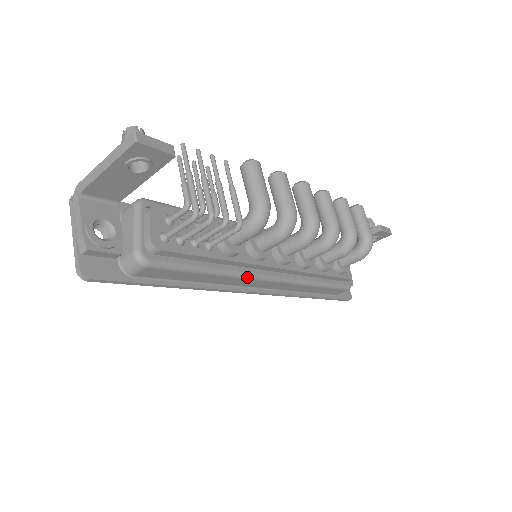
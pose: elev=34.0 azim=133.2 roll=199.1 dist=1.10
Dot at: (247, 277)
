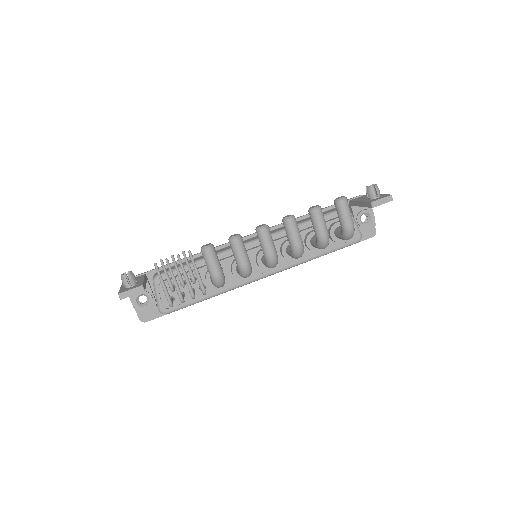
Dot at: occluded
